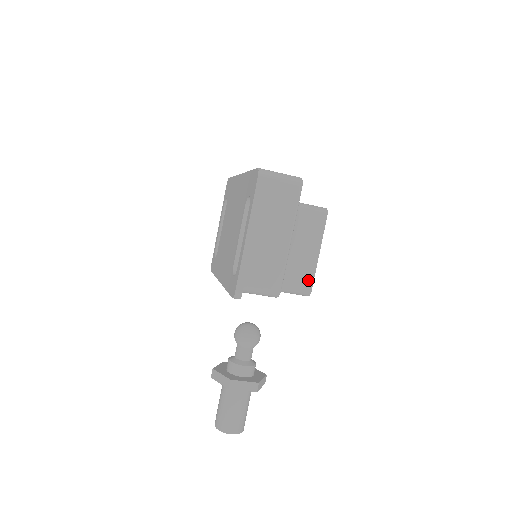
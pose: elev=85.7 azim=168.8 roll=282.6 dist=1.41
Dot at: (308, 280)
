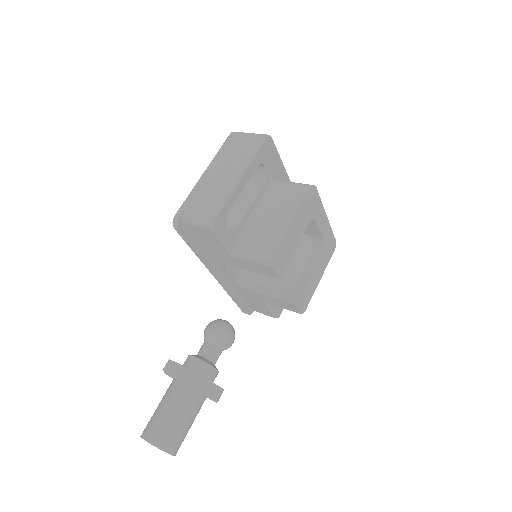
Dot at: (273, 245)
